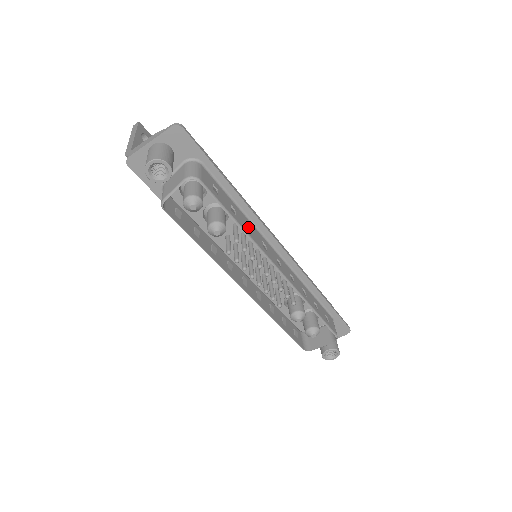
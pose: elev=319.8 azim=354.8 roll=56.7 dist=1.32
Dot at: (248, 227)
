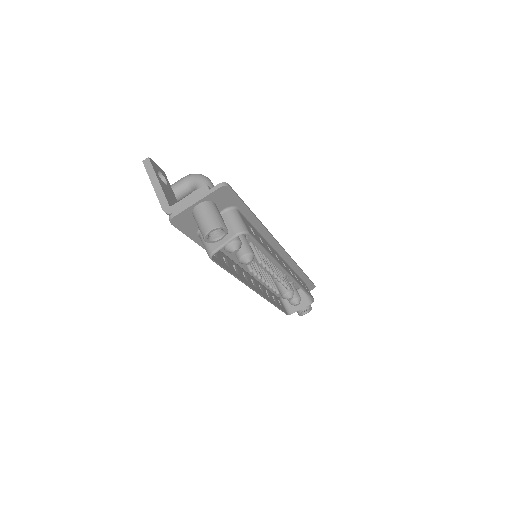
Dot at: occluded
